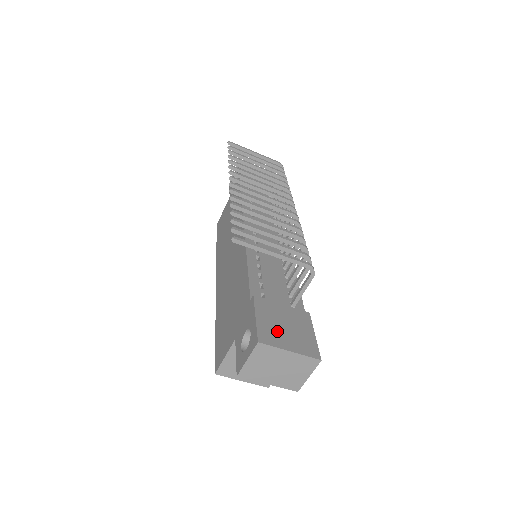
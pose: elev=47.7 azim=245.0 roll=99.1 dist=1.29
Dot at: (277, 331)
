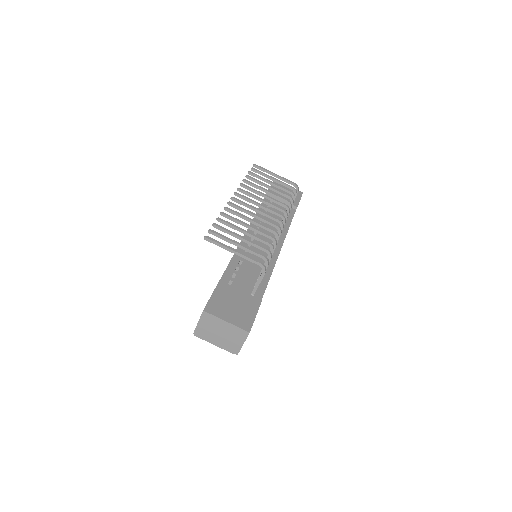
Dot at: (224, 307)
